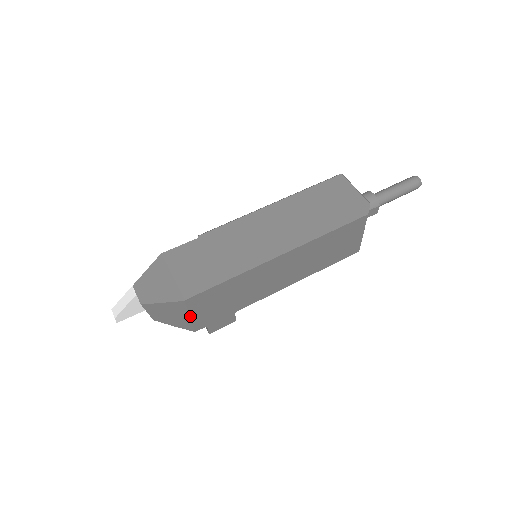
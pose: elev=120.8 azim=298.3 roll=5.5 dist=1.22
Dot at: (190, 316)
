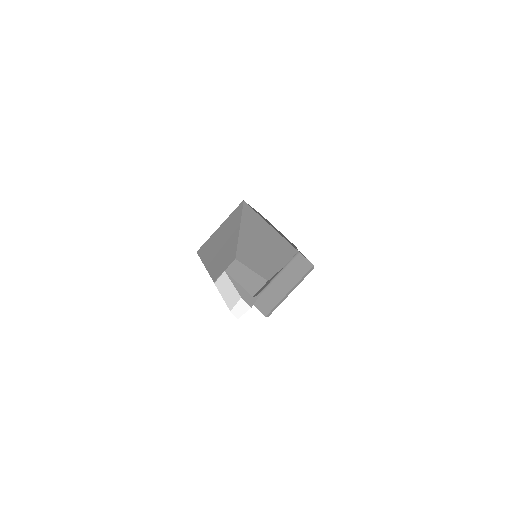
Dot at: (269, 225)
